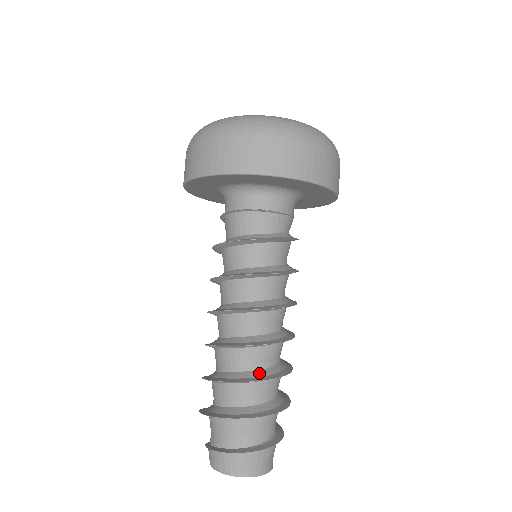
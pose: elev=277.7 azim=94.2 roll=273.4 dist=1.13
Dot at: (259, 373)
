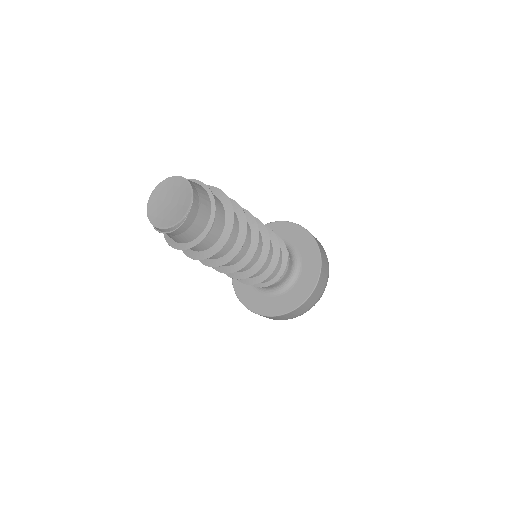
Dot at: occluded
